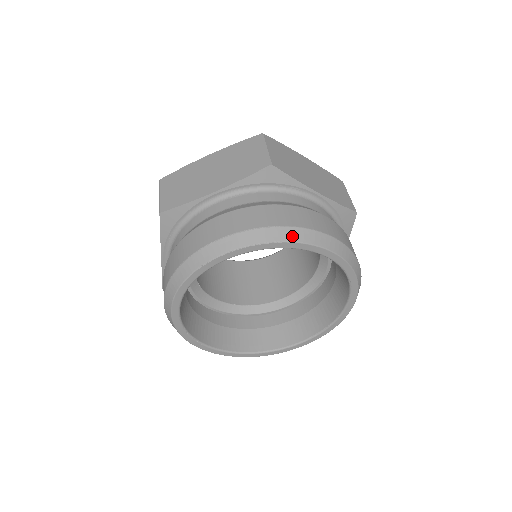
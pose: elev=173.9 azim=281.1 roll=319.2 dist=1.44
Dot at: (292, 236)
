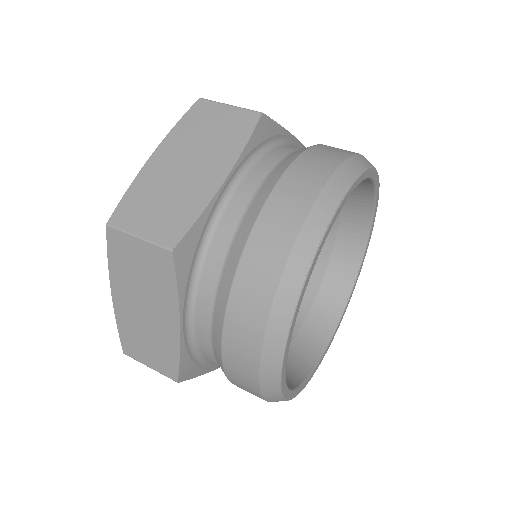
Dot at: (359, 165)
